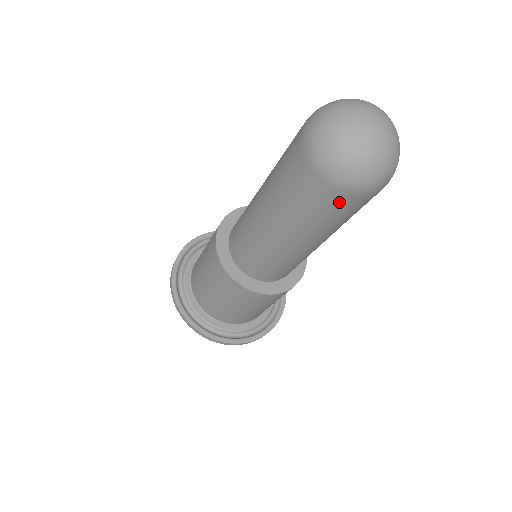
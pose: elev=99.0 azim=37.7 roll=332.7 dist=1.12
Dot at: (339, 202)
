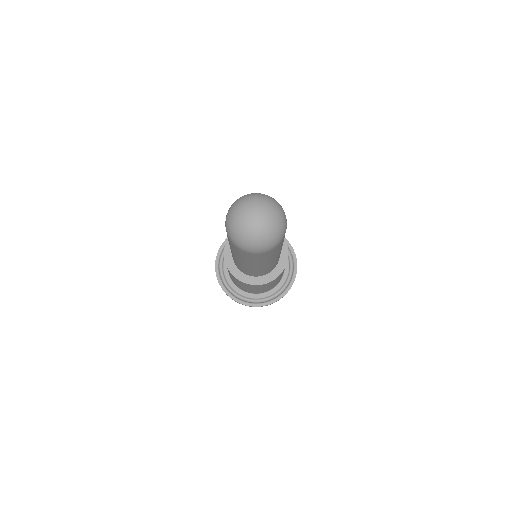
Dot at: (267, 254)
